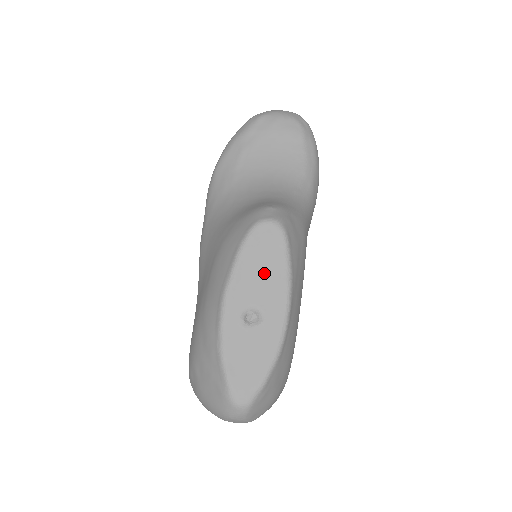
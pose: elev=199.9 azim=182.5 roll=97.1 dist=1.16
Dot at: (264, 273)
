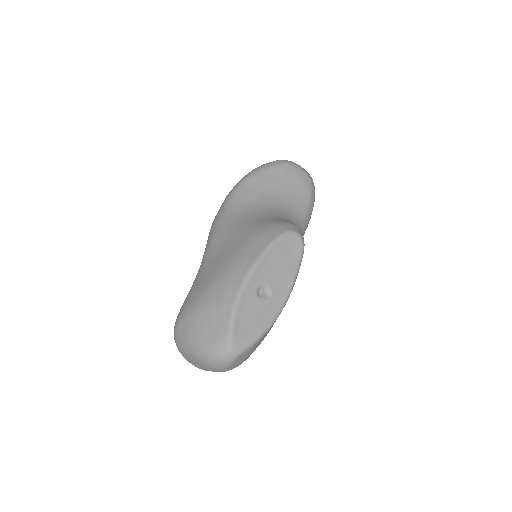
Dot at: (282, 266)
